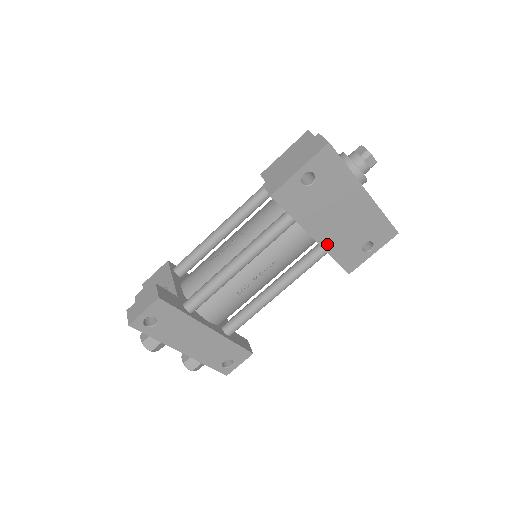
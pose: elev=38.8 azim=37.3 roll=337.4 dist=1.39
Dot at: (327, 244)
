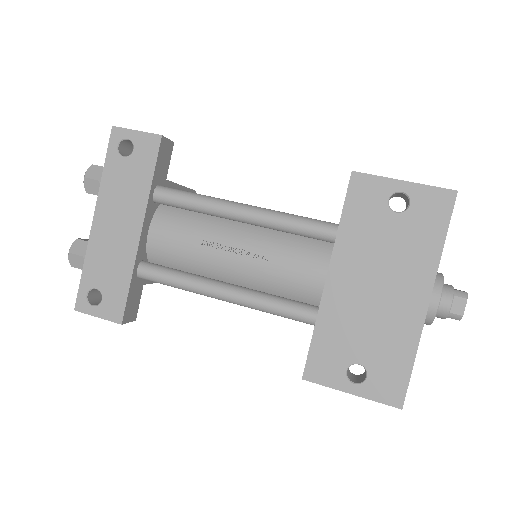
Dot at: (329, 303)
